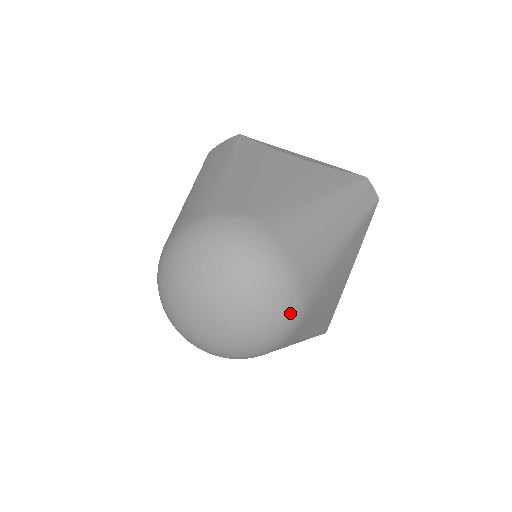
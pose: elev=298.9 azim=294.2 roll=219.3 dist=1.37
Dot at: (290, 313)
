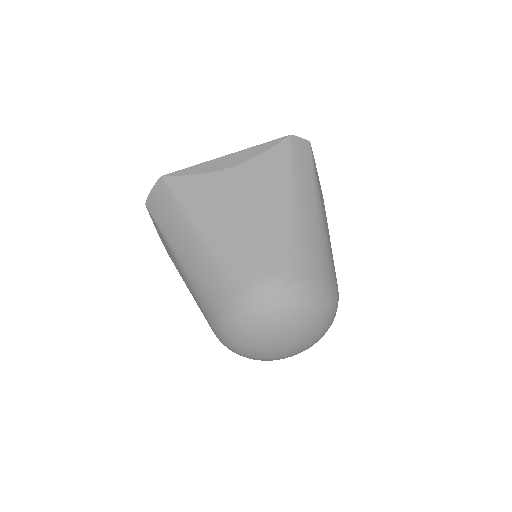
Dot at: (335, 304)
